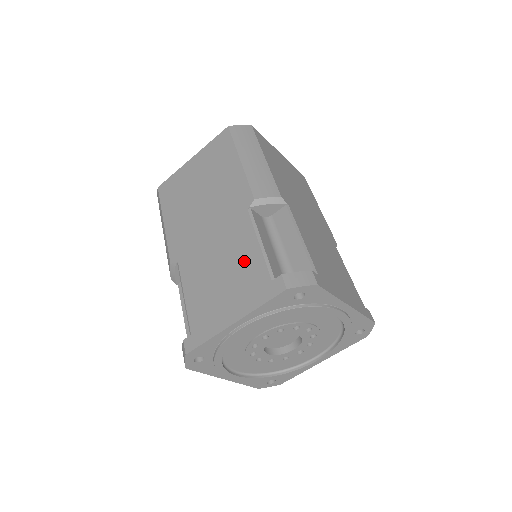
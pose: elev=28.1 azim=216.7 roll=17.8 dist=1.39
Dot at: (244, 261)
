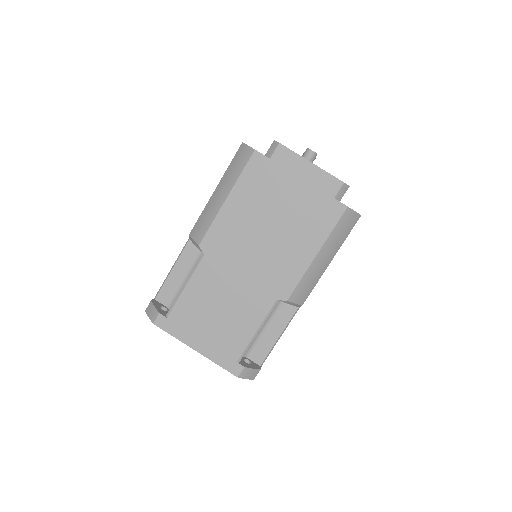
Dot at: (238, 328)
